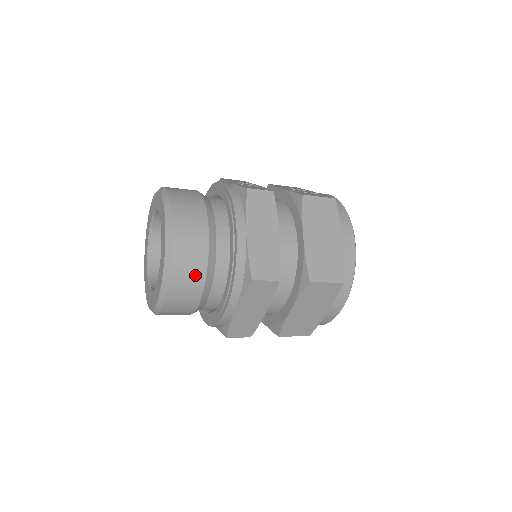
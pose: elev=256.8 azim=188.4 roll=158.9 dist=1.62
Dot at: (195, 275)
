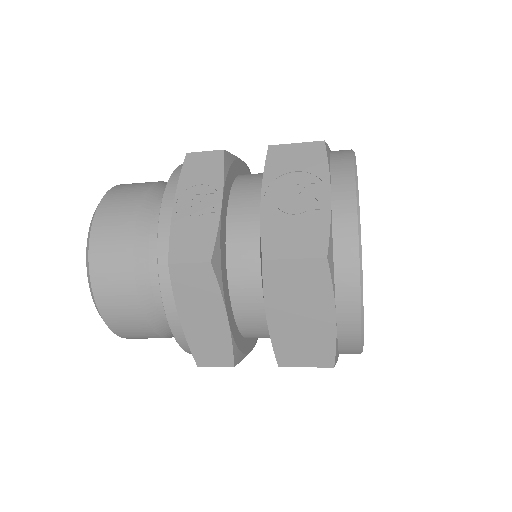
Dot at: (147, 336)
